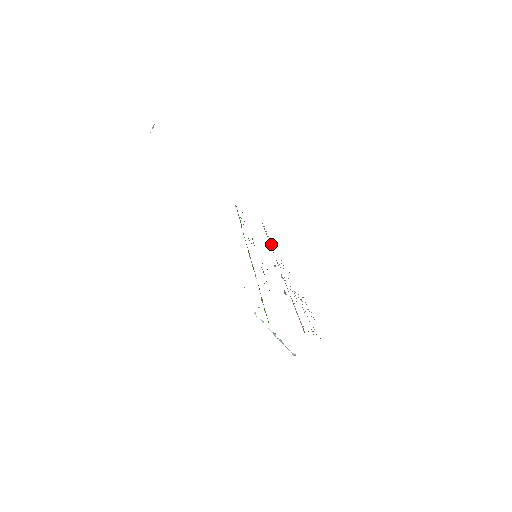
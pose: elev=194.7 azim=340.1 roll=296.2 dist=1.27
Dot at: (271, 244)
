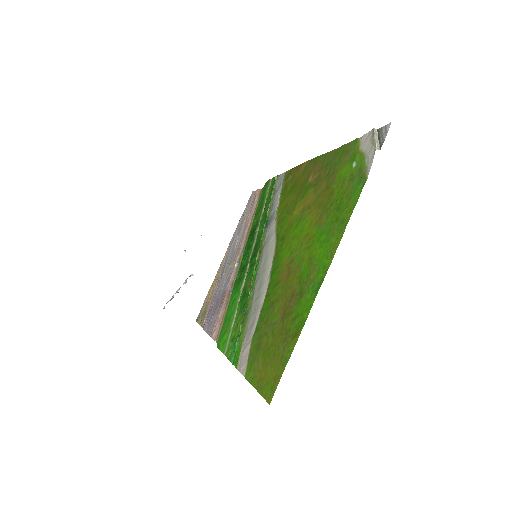
Dot at: (248, 216)
